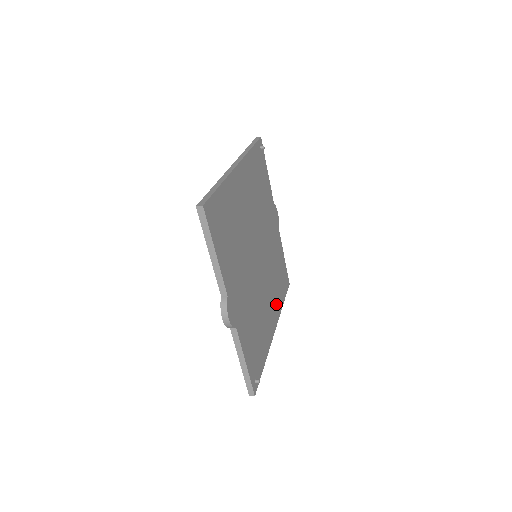
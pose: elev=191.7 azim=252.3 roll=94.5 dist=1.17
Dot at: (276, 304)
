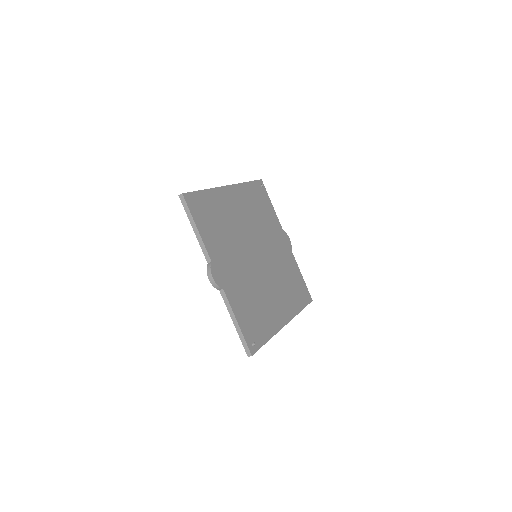
Dot at: (288, 305)
